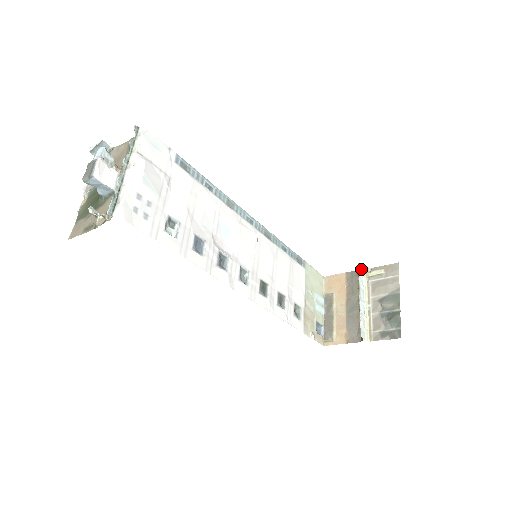
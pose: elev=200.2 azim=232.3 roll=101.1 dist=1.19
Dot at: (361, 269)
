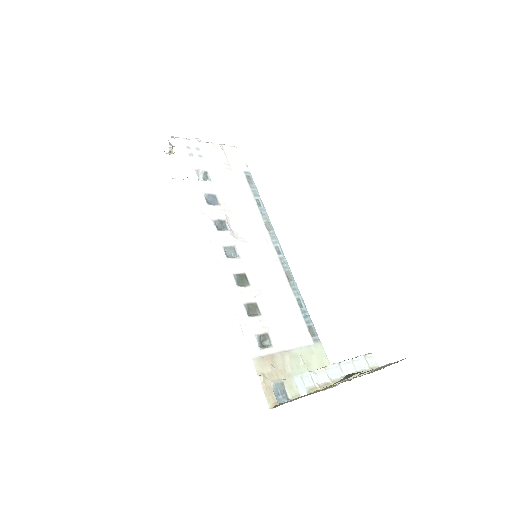
Dot at: (371, 360)
